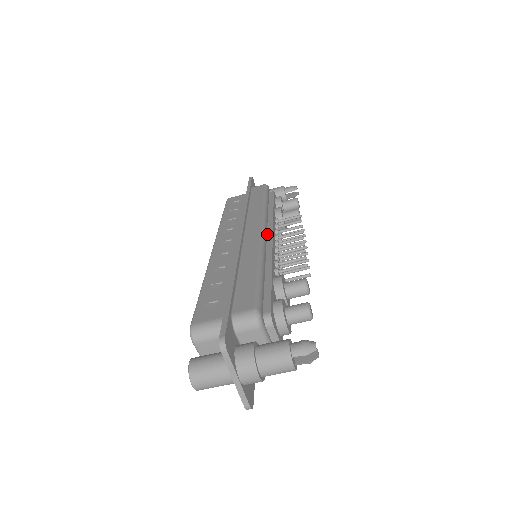
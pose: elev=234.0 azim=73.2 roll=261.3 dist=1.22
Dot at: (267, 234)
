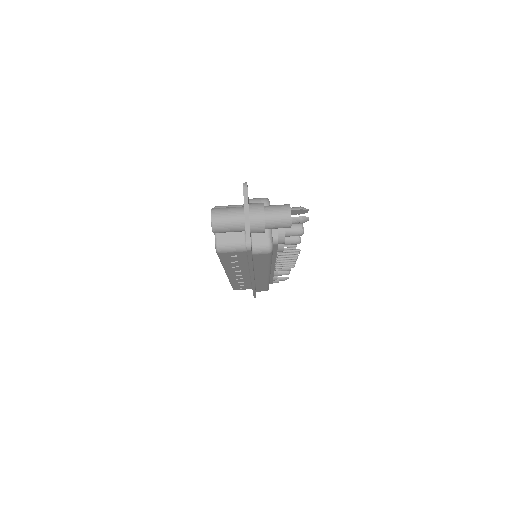
Dot at: occluded
